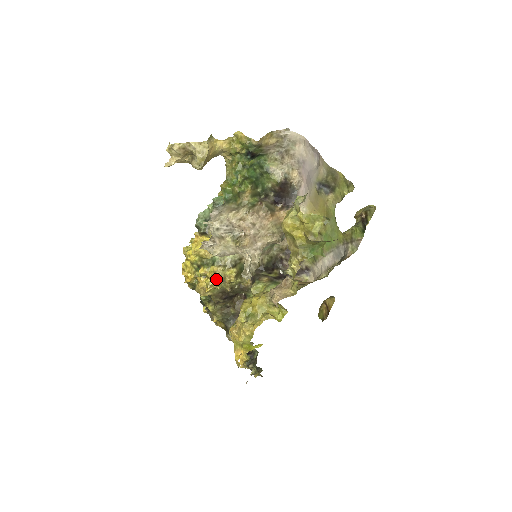
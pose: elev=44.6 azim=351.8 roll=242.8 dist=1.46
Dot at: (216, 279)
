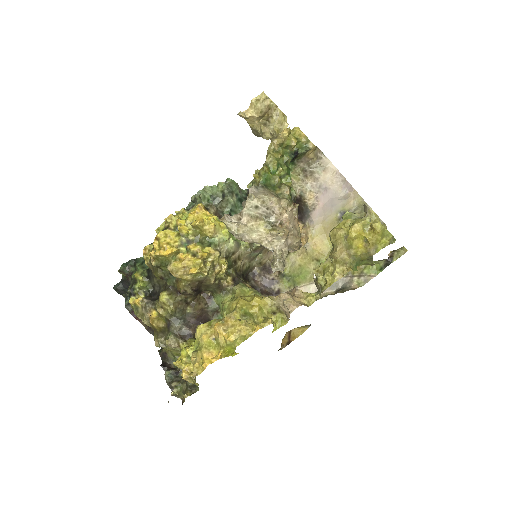
Dot at: (207, 263)
